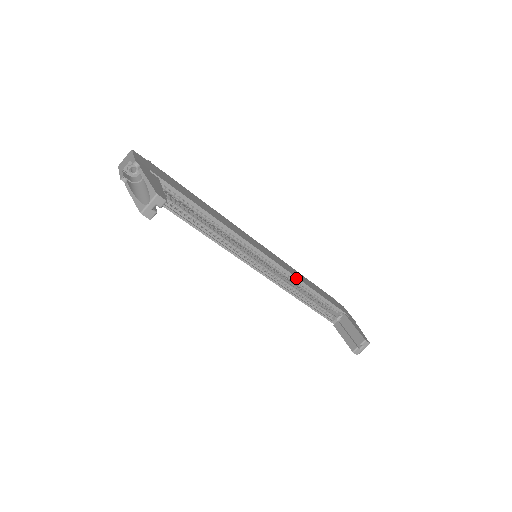
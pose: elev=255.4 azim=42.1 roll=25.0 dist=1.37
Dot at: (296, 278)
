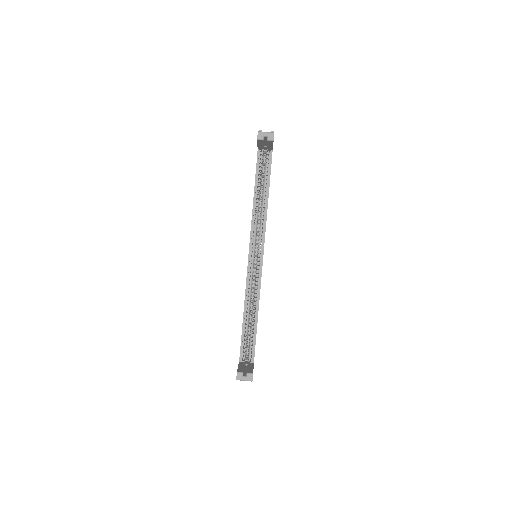
Dot at: (259, 295)
